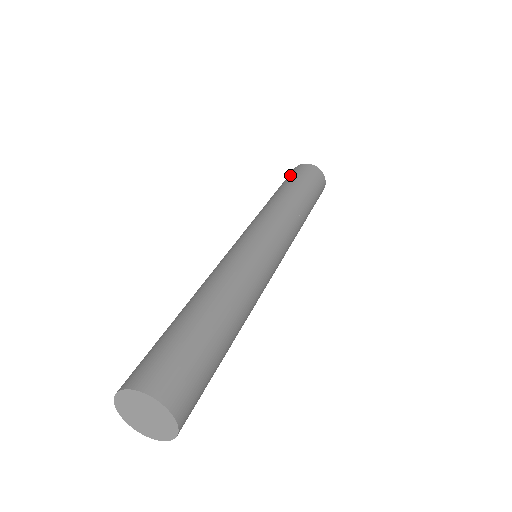
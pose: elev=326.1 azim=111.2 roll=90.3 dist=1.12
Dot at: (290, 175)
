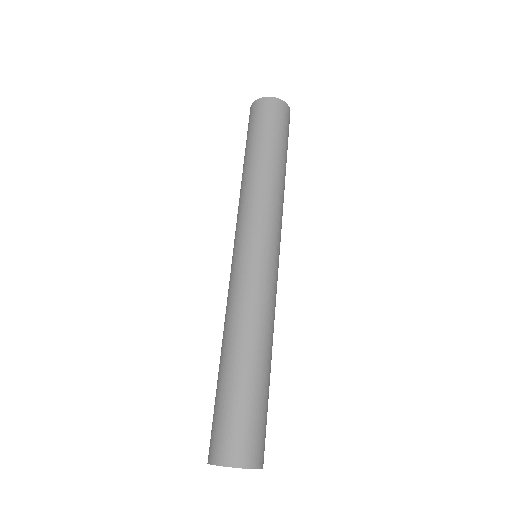
Dot at: (255, 122)
